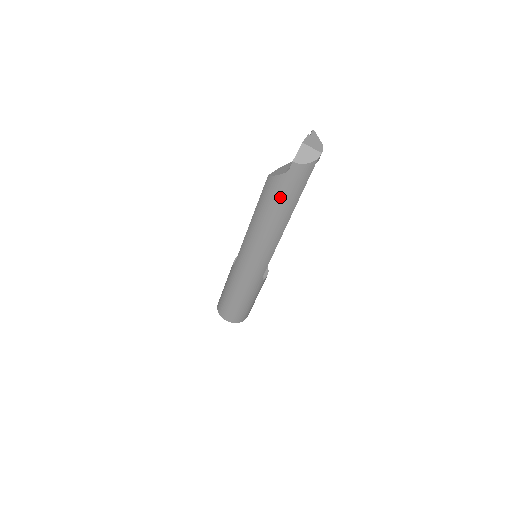
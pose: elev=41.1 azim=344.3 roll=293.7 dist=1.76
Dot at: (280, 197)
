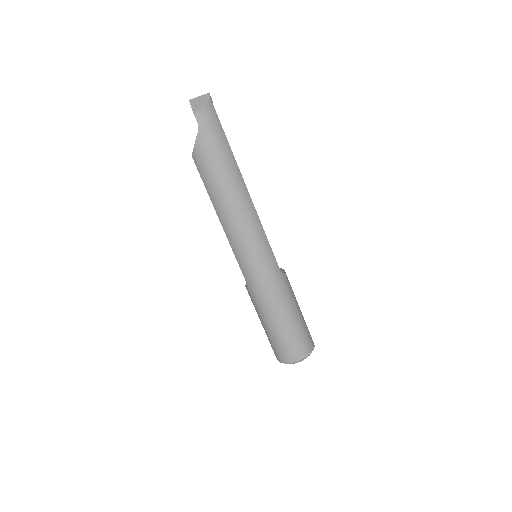
Dot at: (215, 158)
